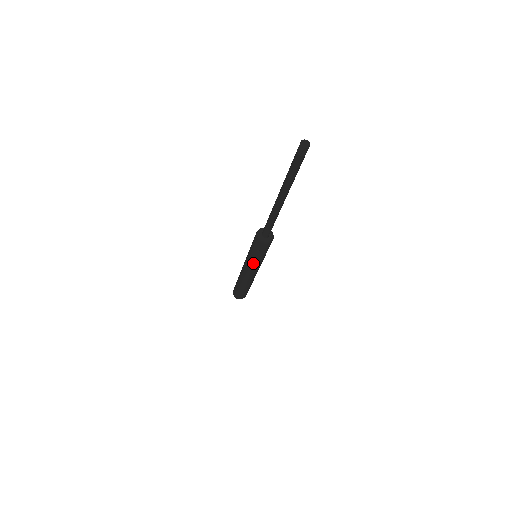
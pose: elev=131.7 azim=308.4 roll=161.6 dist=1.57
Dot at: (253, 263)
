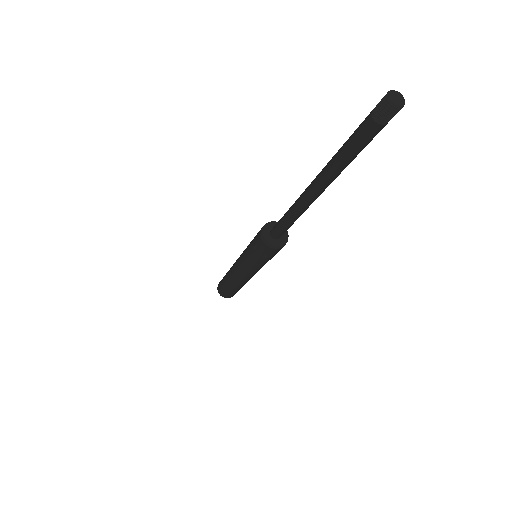
Dot at: (254, 268)
